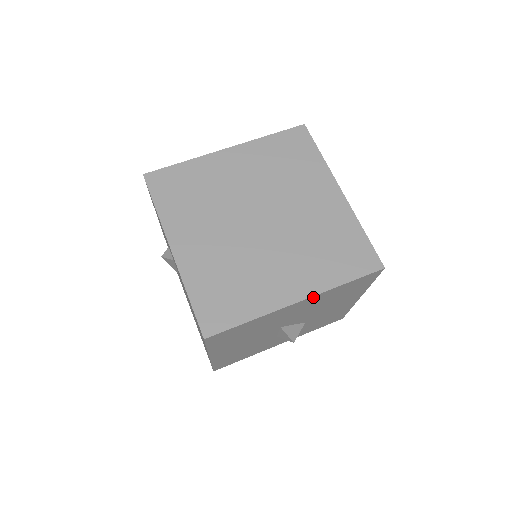
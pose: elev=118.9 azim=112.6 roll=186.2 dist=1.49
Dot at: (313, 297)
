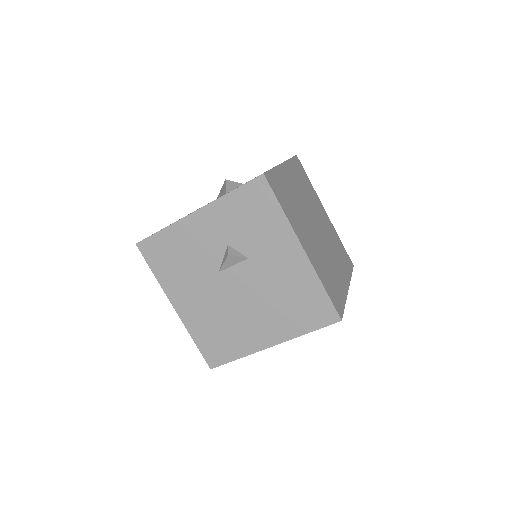
Dot at: occluded
